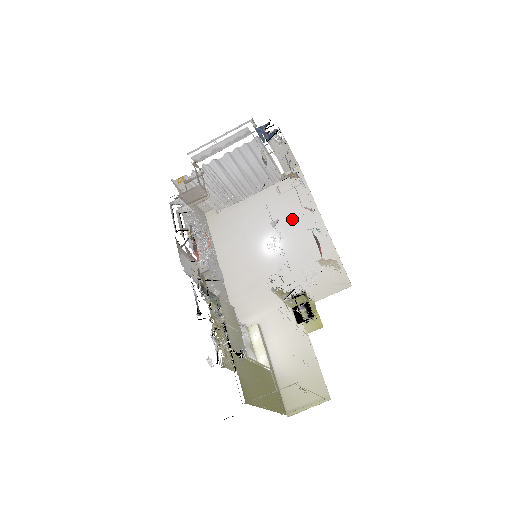
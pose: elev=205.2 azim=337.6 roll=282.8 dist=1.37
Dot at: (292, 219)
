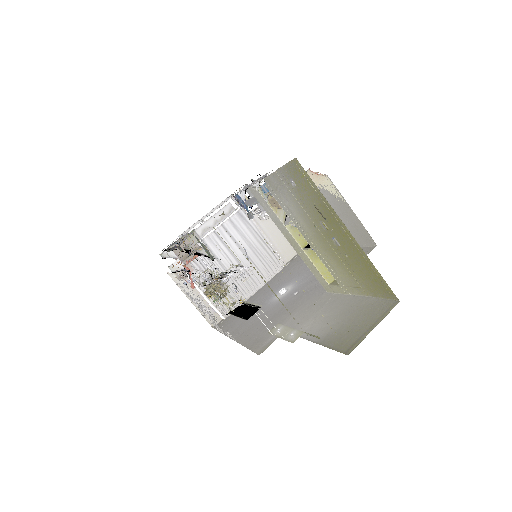
Dot at: (299, 270)
